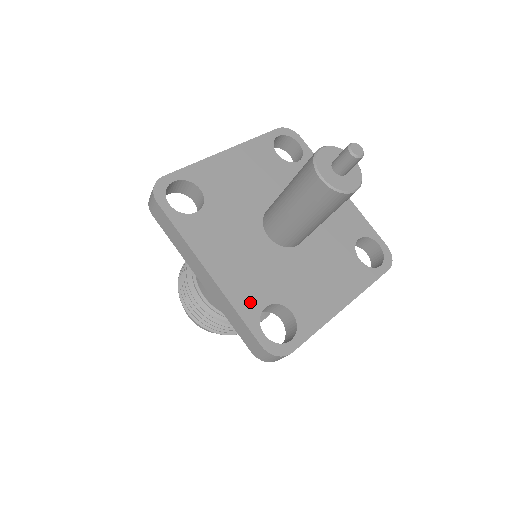
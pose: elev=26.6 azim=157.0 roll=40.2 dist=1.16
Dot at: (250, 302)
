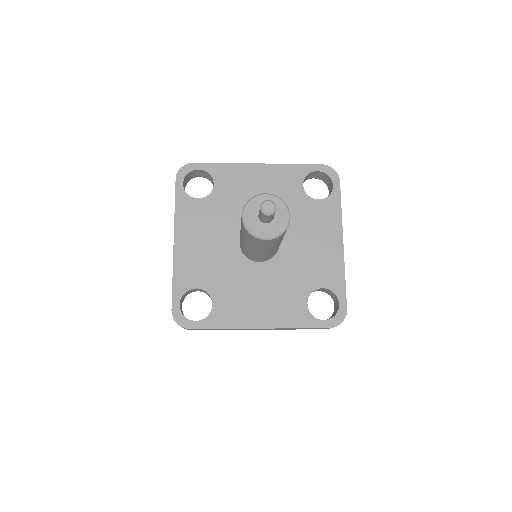
Dot at: (297, 314)
